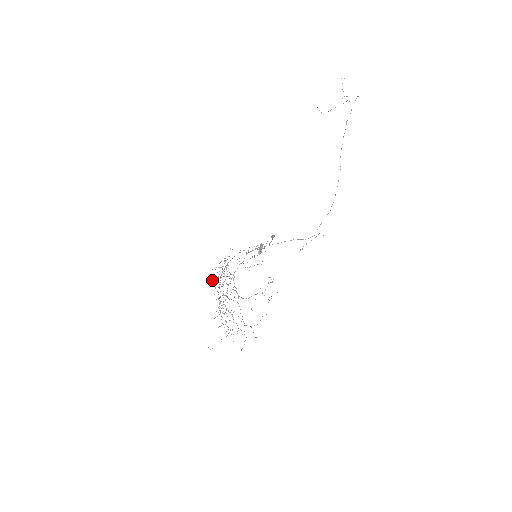
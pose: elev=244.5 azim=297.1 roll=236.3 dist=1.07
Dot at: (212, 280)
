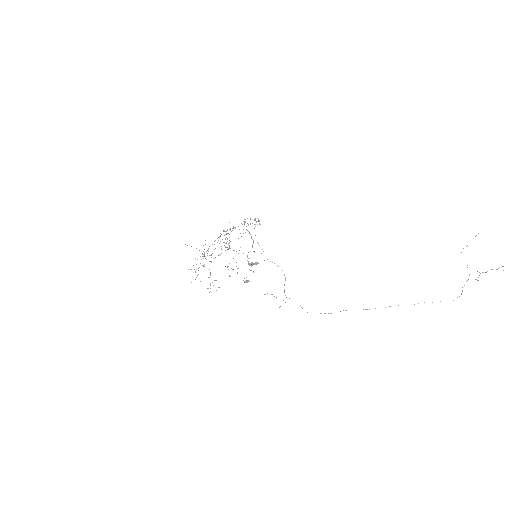
Dot at: occluded
